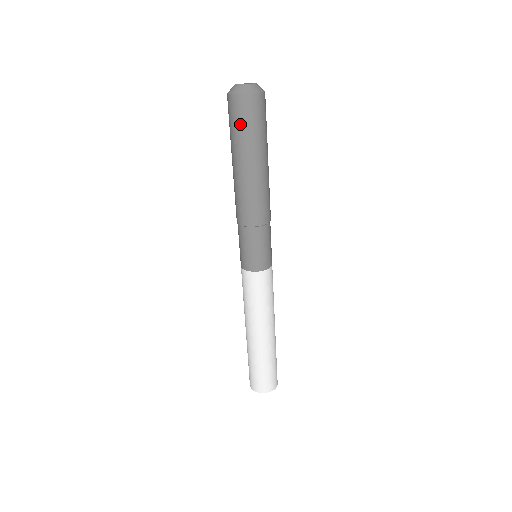
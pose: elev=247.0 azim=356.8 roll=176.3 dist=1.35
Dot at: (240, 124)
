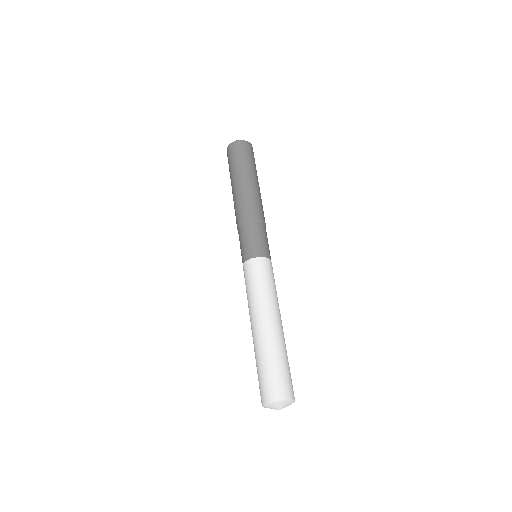
Dot at: (231, 160)
